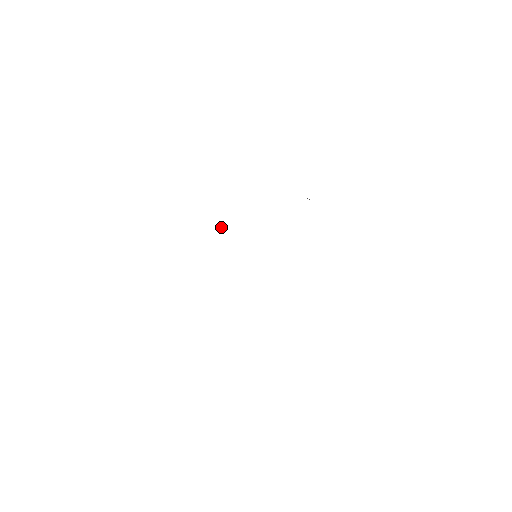
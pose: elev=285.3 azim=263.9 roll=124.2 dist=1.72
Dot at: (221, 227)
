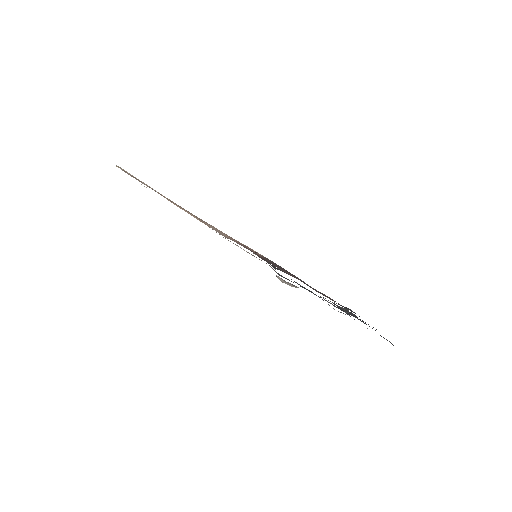
Dot at: occluded
